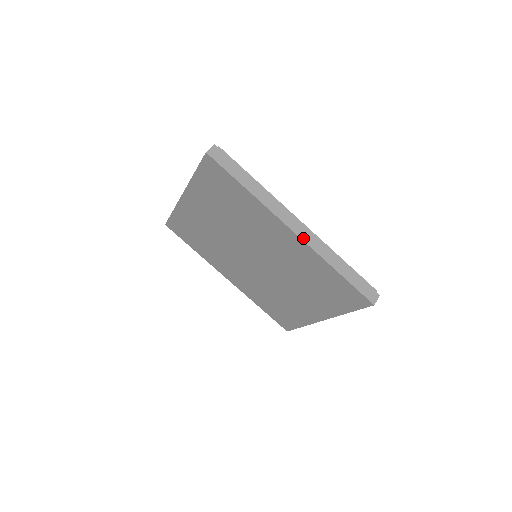
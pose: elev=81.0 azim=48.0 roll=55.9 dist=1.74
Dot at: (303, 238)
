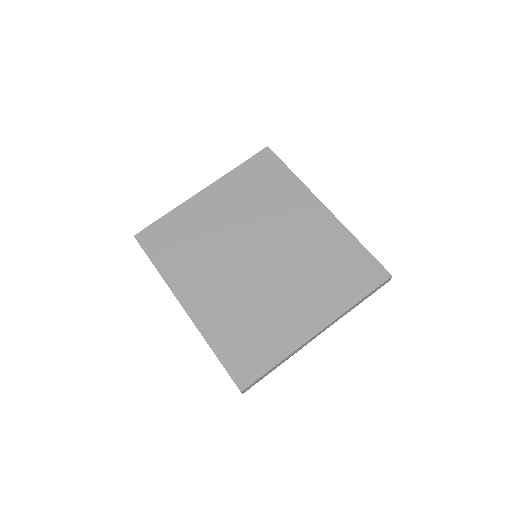
Dot at: (332, 214)
